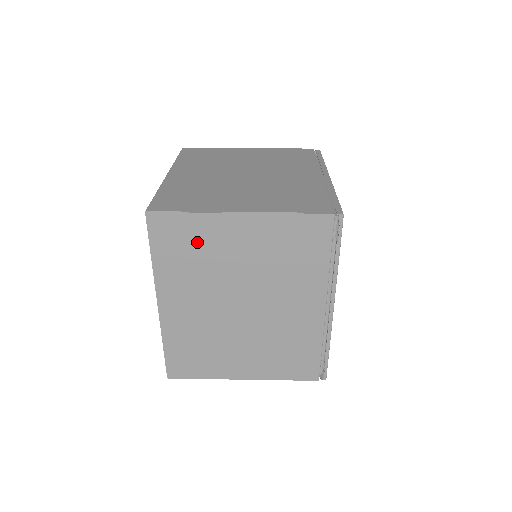
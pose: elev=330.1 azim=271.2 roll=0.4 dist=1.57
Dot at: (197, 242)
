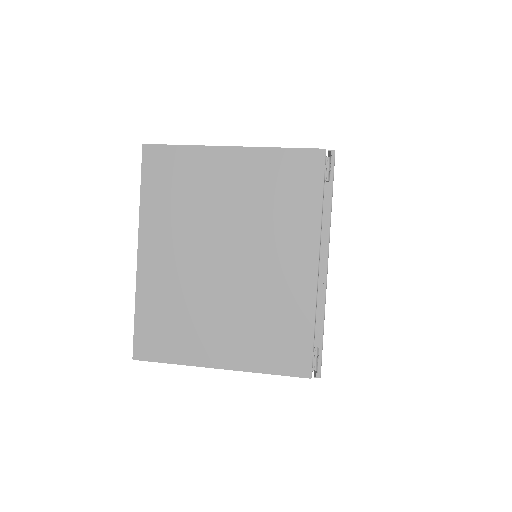
Dot at: (187, 178)
